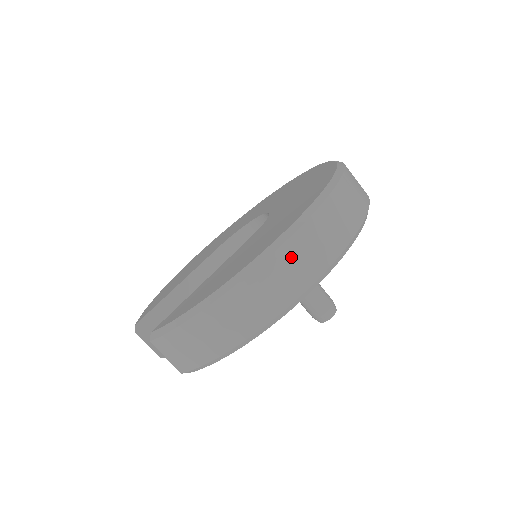
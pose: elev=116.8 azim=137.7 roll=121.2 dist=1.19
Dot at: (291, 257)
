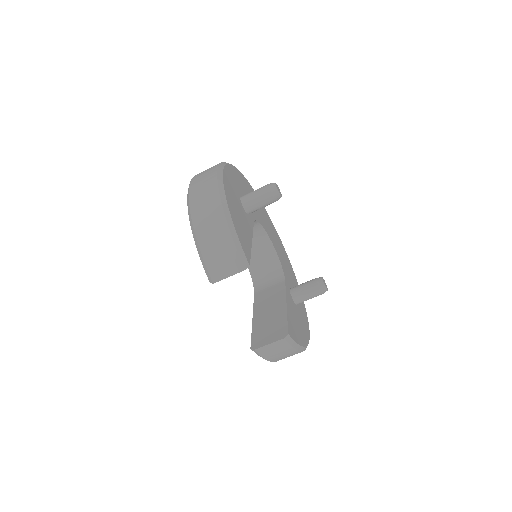
Dot at: (198, 180)
